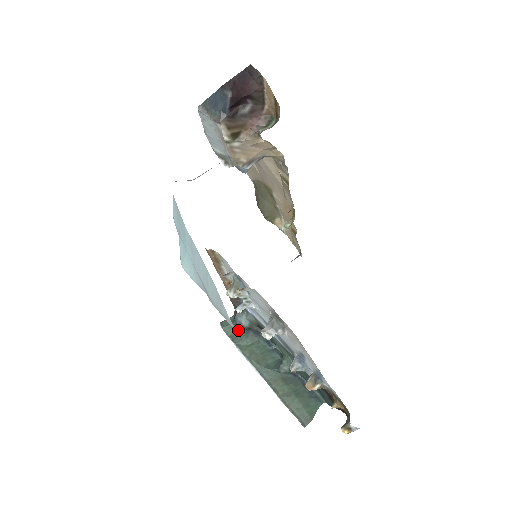
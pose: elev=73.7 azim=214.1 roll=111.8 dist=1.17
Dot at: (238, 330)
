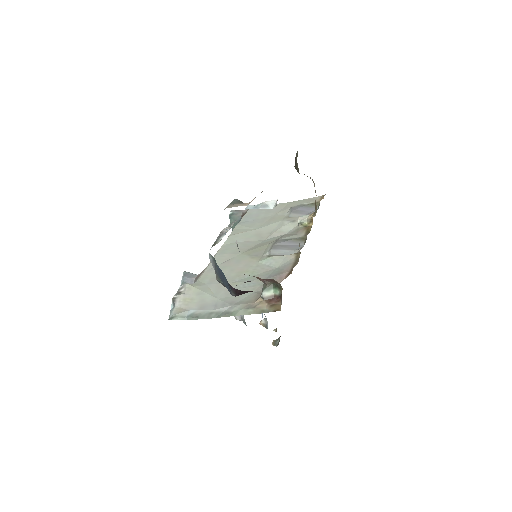
Dot at: occluded
